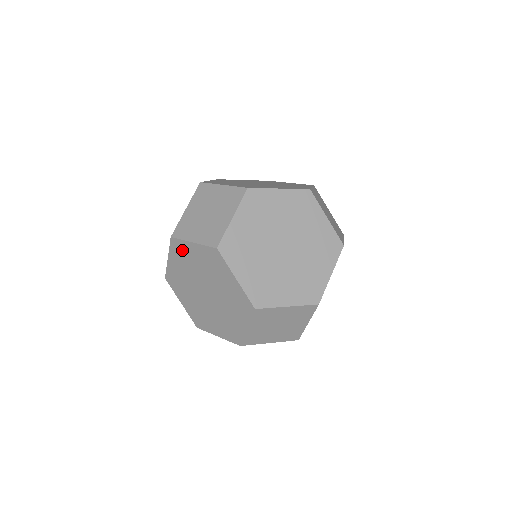
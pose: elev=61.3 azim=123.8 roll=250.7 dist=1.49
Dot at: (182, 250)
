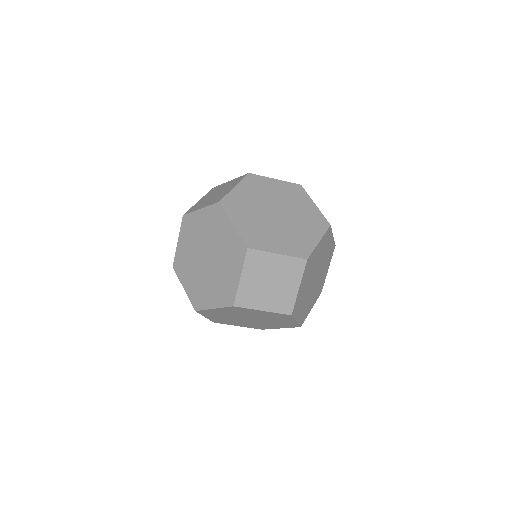
Dot at: (191, 223)
